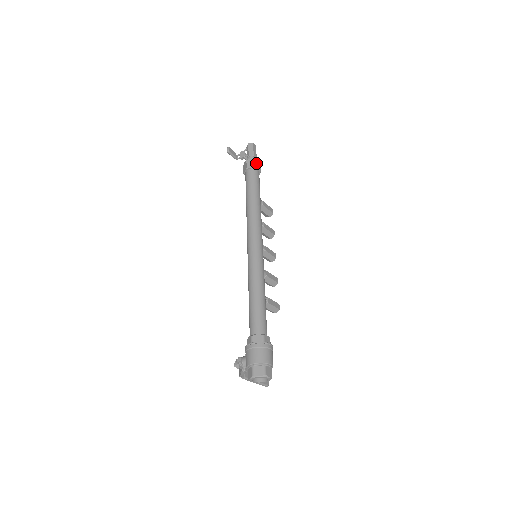
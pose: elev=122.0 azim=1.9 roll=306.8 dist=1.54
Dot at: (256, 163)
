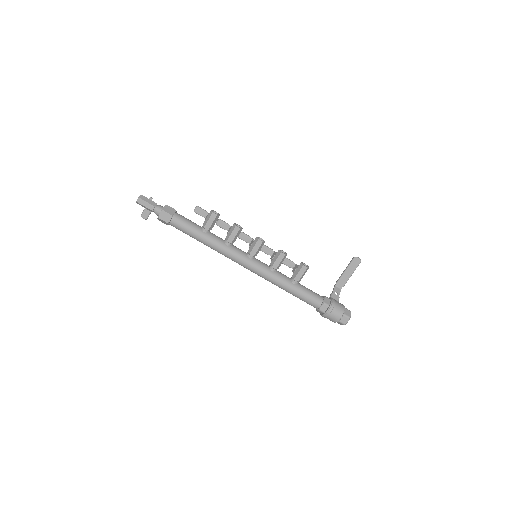
Dot at: (163, 220)
